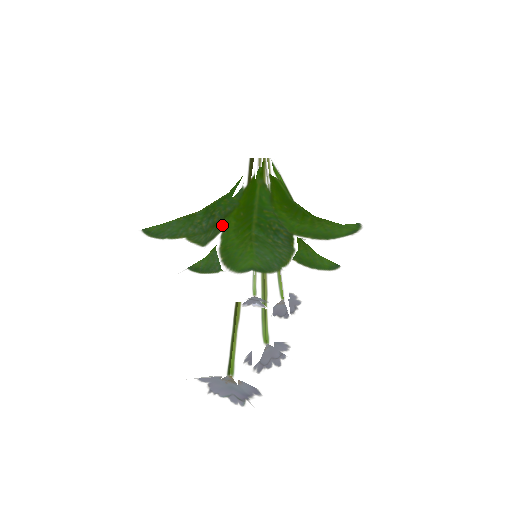
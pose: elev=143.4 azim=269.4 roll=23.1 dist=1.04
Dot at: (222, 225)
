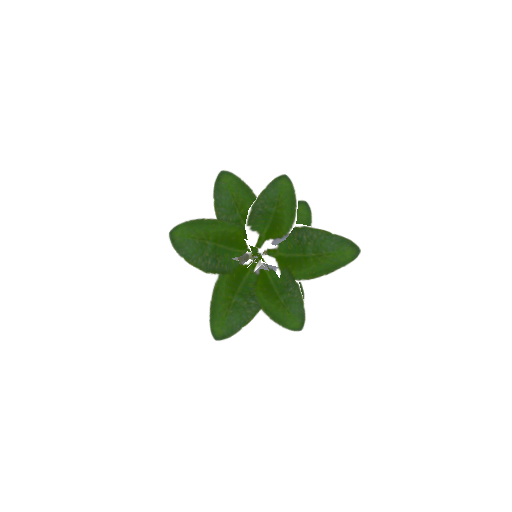
Dot at: occluded
